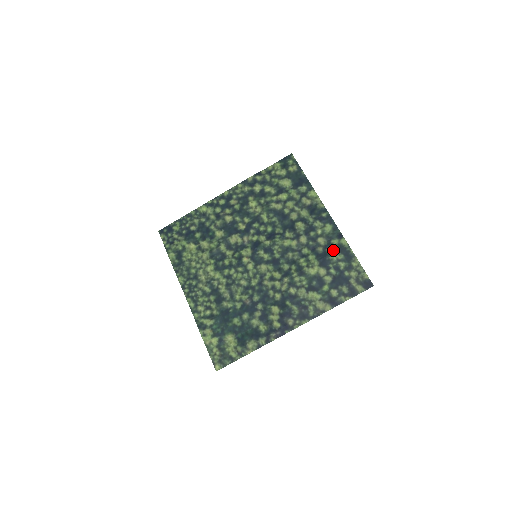
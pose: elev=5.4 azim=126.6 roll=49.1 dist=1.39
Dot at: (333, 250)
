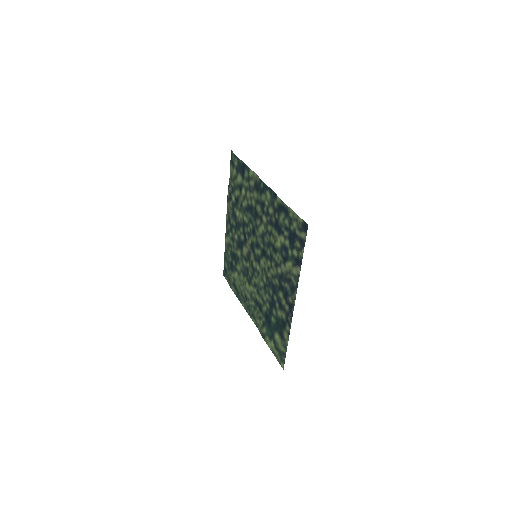
Dot at: (277, 213)
